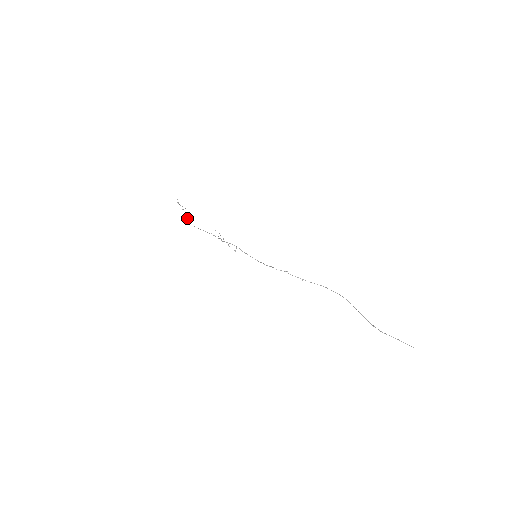
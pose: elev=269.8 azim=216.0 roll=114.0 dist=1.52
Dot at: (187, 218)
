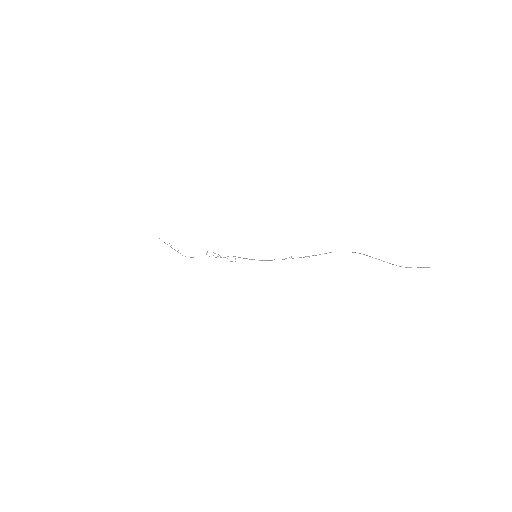
Dot at: occluded
